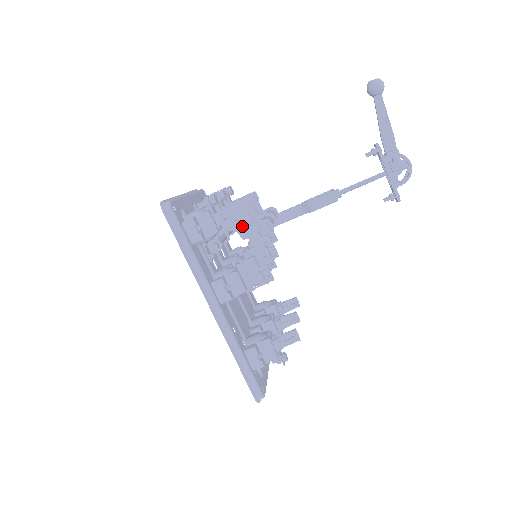
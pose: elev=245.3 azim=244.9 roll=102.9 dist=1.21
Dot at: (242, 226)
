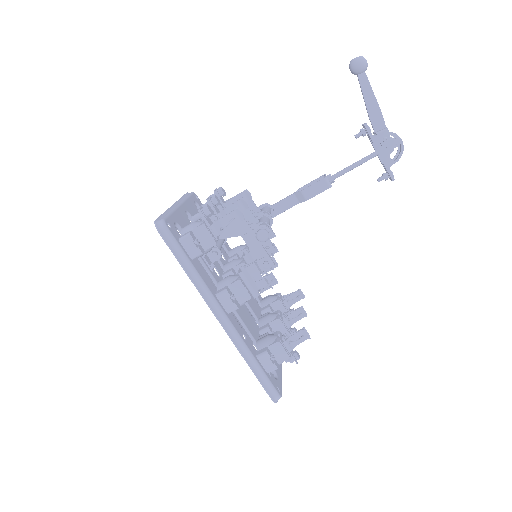
Dot at: (240, 234)
